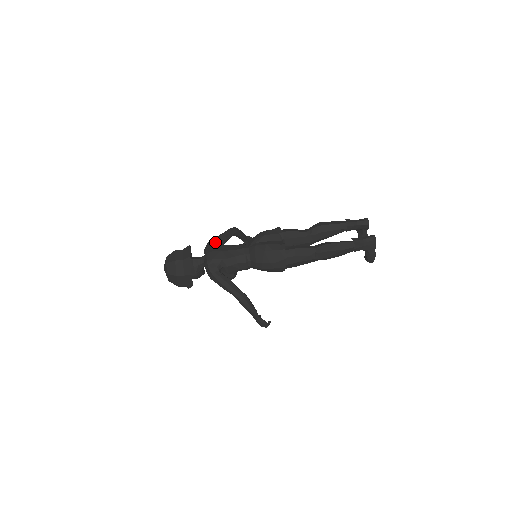
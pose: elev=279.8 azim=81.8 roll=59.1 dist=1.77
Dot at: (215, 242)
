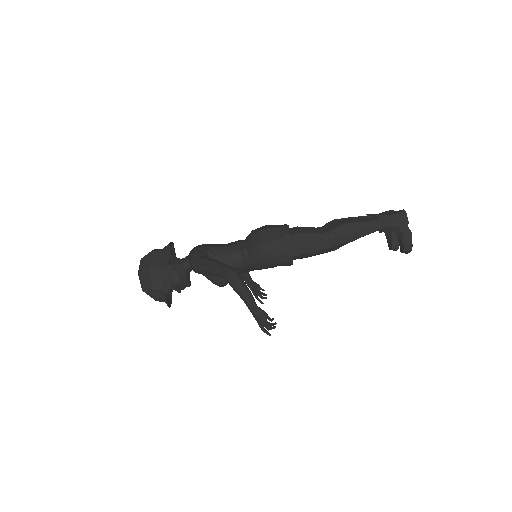
Dot at: occluded
